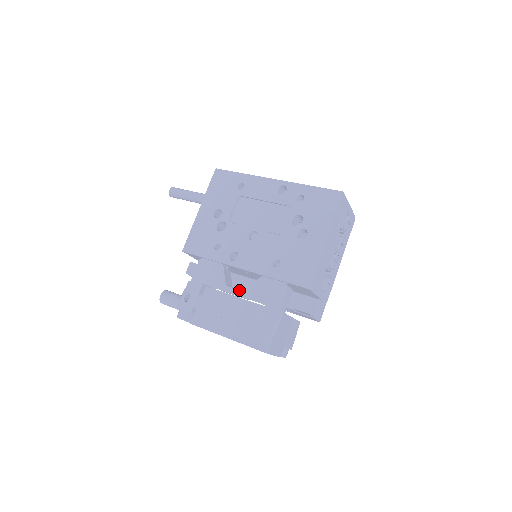
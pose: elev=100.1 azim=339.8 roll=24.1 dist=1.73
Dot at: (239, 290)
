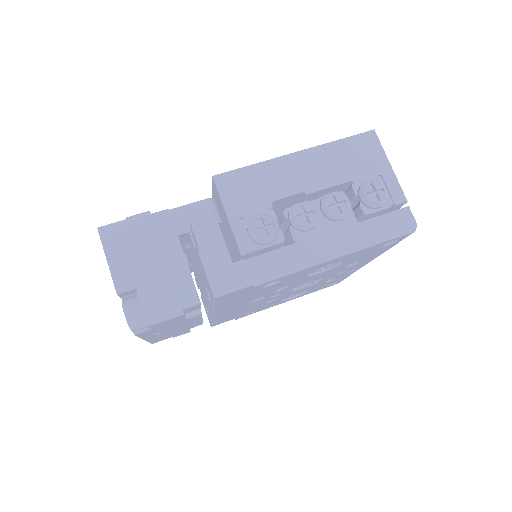
Dot at: occluded
